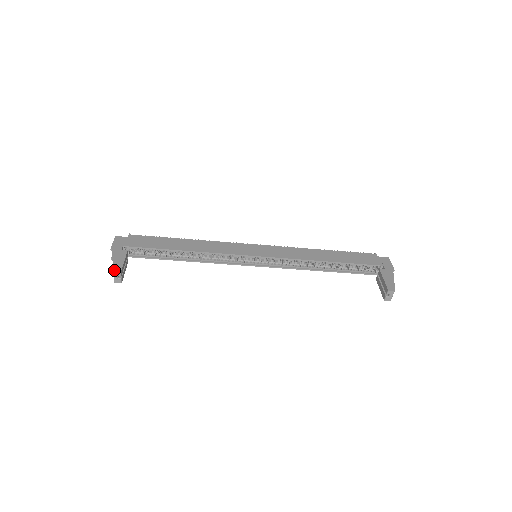
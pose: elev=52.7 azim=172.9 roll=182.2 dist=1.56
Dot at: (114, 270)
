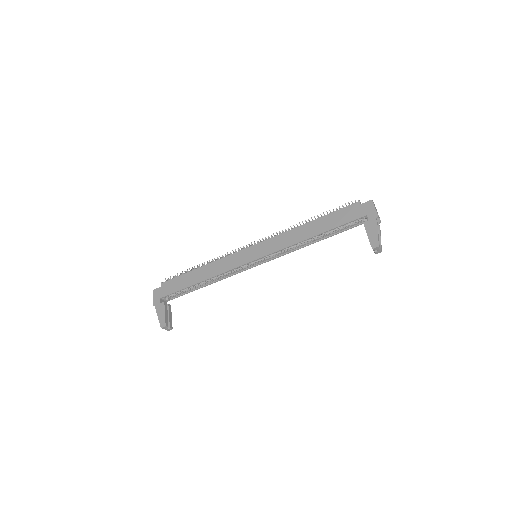
Dot at: (161, 327)
